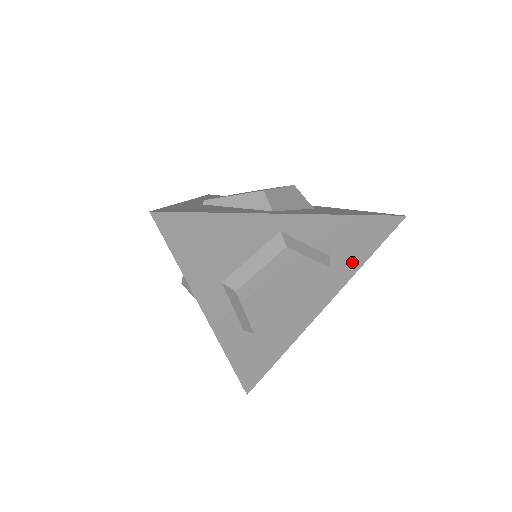
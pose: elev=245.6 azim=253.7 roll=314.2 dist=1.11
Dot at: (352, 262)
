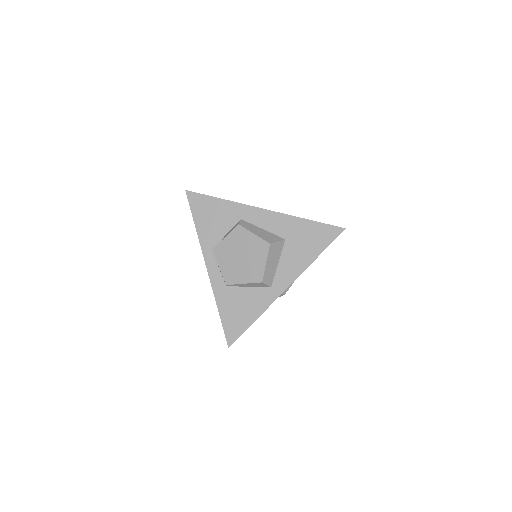
Dot at: occluded
